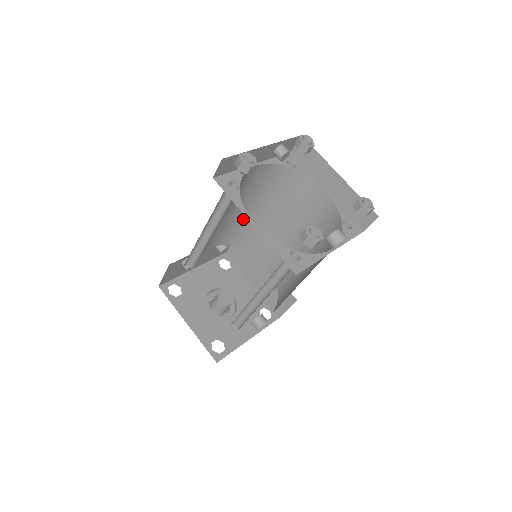
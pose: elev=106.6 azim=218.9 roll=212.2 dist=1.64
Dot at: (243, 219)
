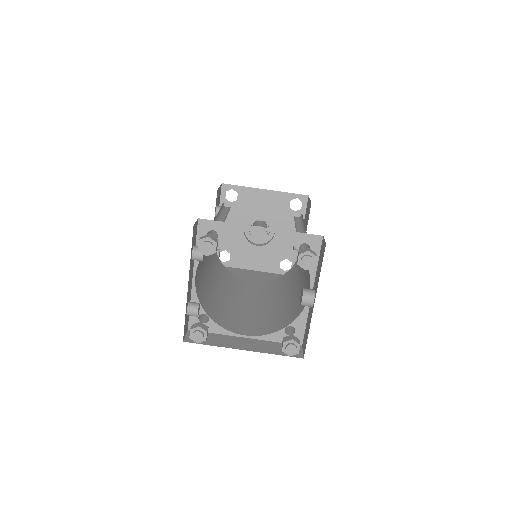
Dot at: occluded
